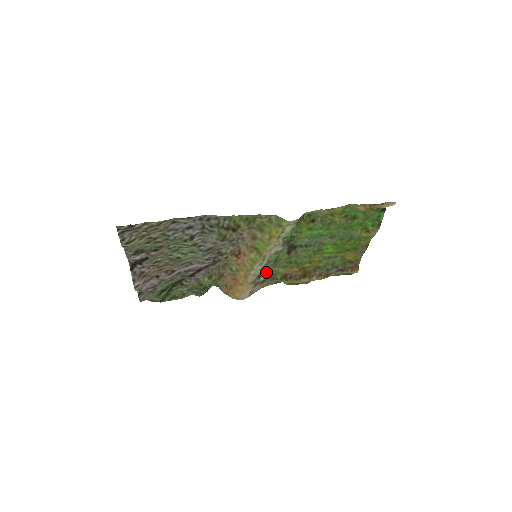
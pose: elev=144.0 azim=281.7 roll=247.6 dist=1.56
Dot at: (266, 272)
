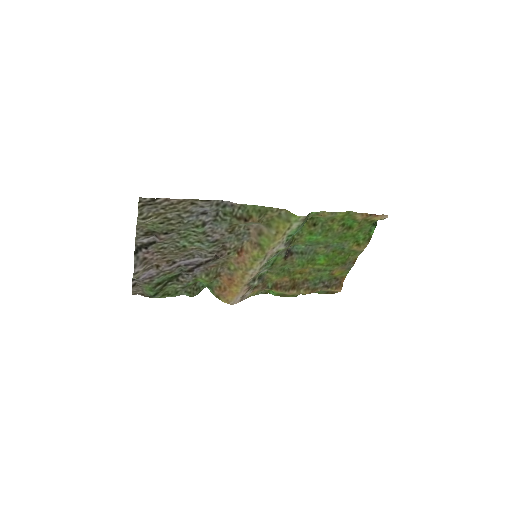
Dot at: (260, 277)
